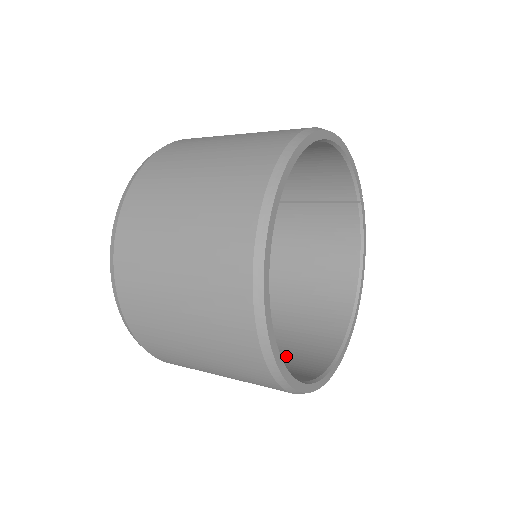
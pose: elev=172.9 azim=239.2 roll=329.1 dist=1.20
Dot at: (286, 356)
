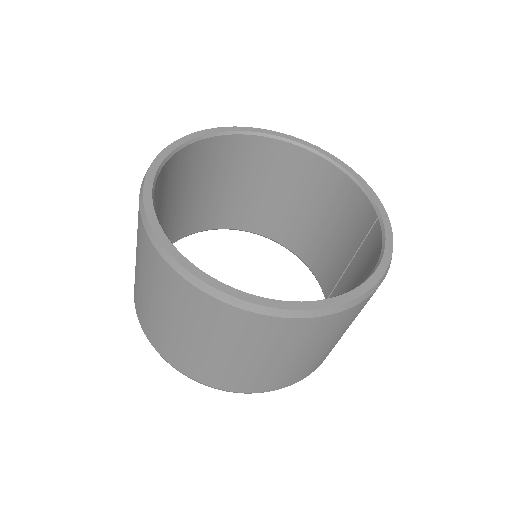
Dot at: occluded
